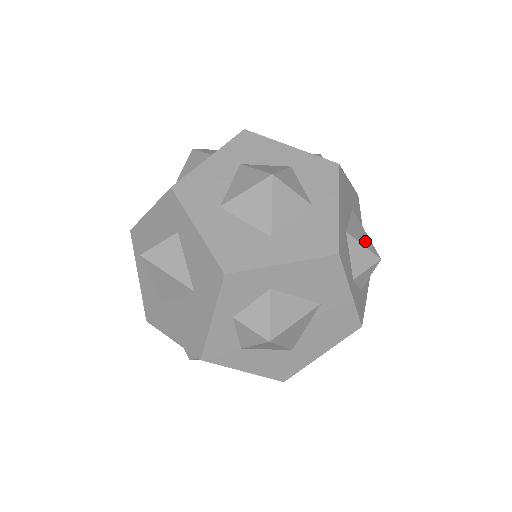
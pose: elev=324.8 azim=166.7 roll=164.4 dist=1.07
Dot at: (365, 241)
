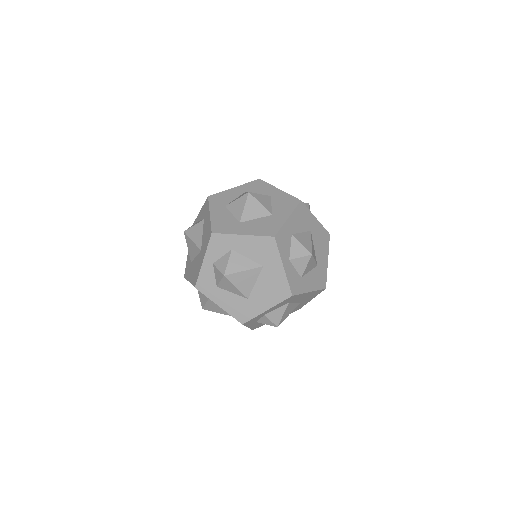
Dot at: occluded
